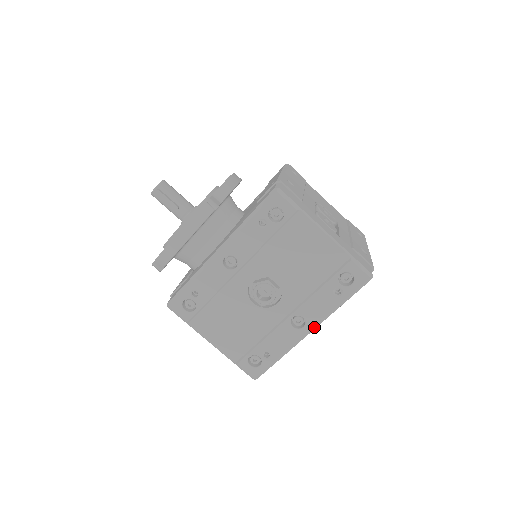
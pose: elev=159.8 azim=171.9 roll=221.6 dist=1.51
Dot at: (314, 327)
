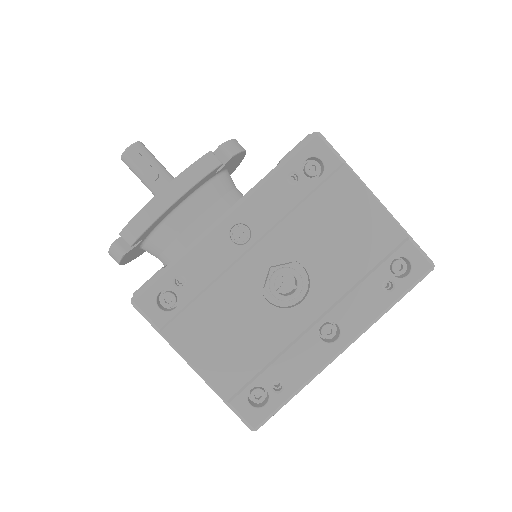
Dot at: (351, 341)
